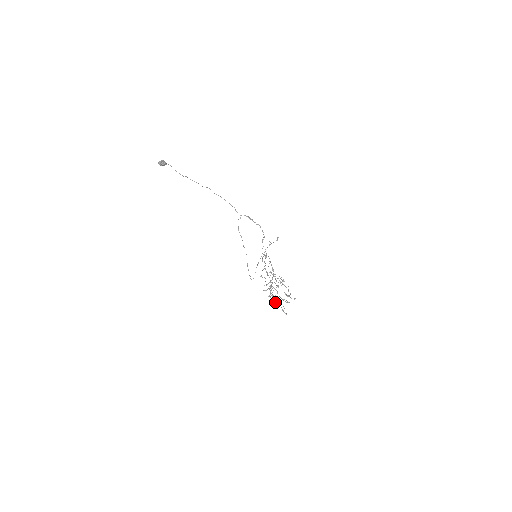
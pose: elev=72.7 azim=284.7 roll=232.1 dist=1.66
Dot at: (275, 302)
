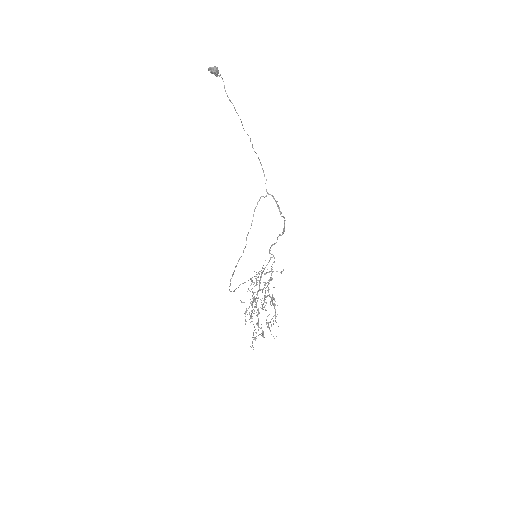
Dot at: occluded
